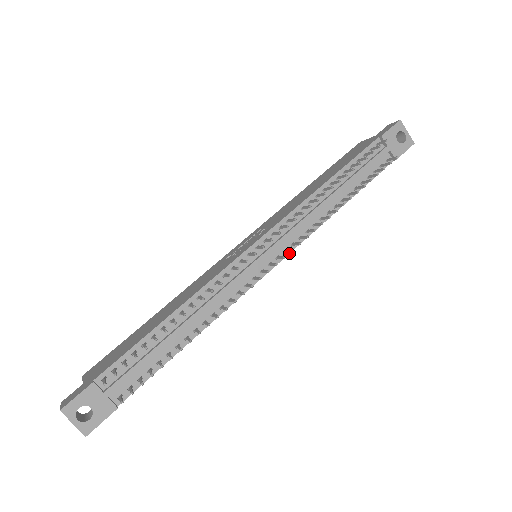
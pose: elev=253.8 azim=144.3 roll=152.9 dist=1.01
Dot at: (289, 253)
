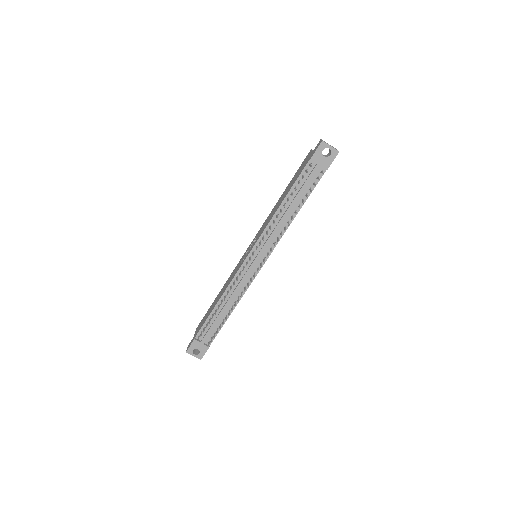
Dot at: (270, 254)
